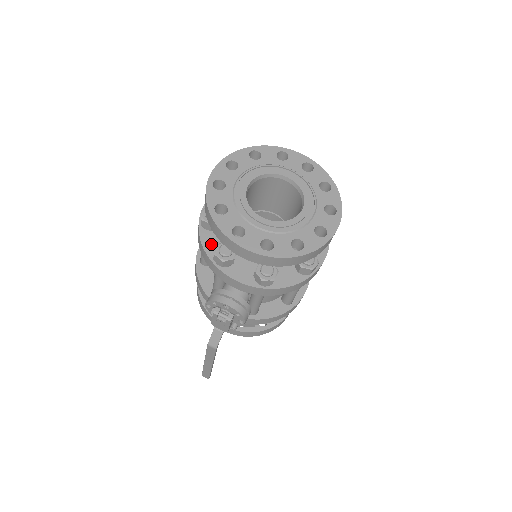
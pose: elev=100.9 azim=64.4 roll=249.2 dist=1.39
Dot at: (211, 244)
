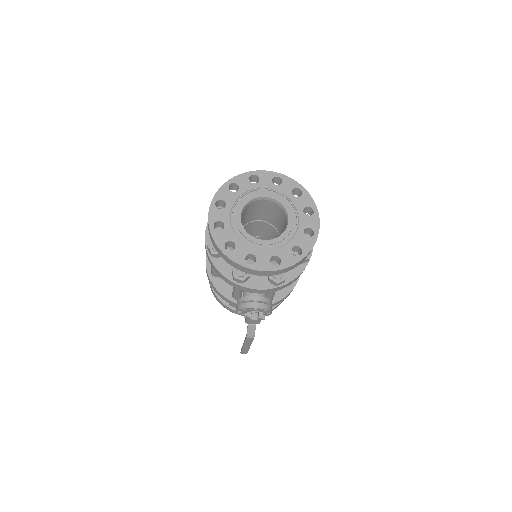
Dot at: (225, 268)
